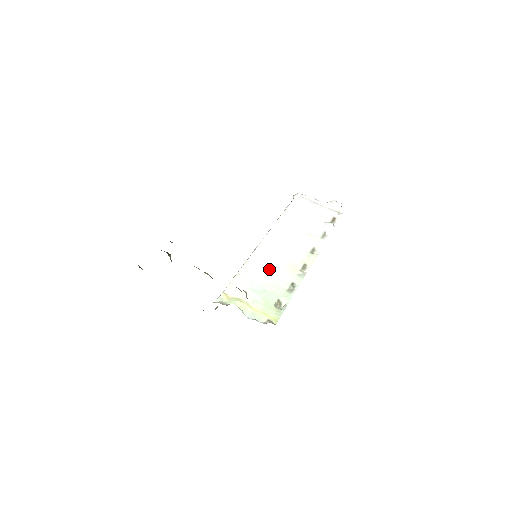
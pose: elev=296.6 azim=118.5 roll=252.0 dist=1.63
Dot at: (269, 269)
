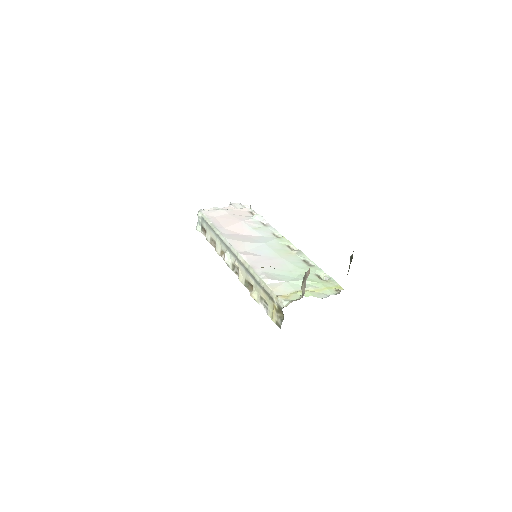
Dot at: (275, 262)
